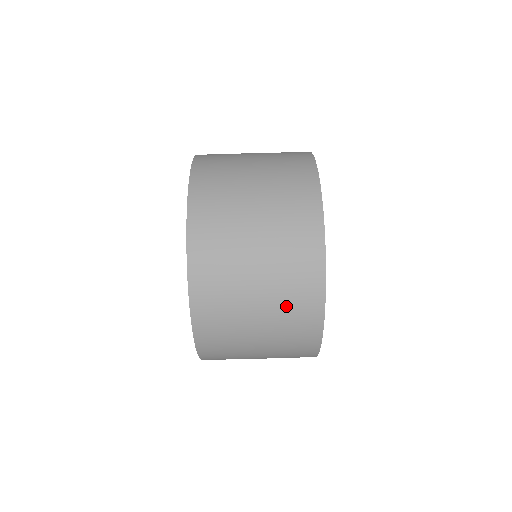
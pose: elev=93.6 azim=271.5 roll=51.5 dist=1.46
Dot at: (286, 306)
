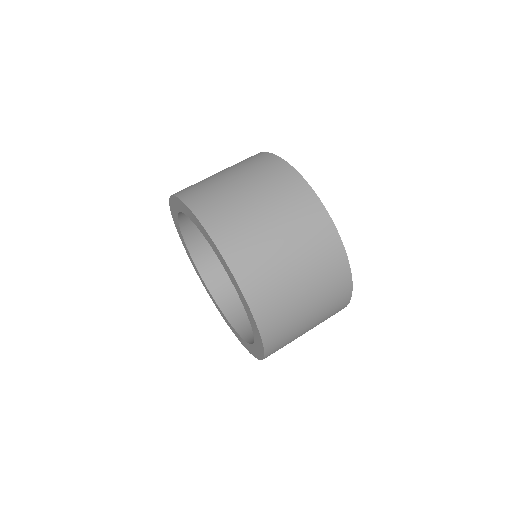
Dot at: (325, 288)
